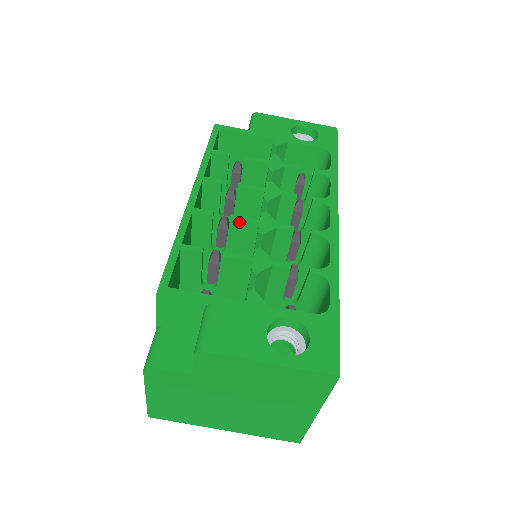
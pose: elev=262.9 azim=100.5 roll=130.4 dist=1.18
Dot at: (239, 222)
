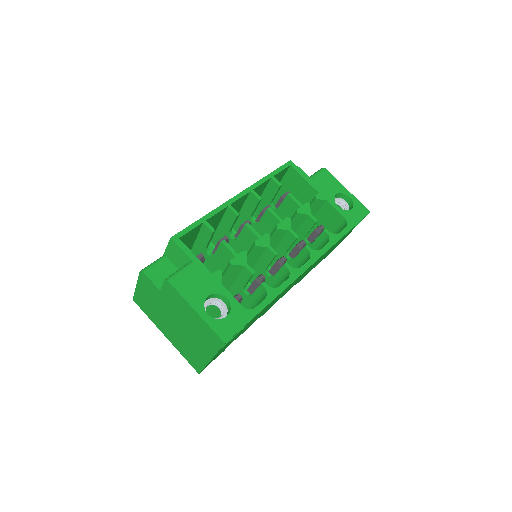
Dot at: (249, 230)
